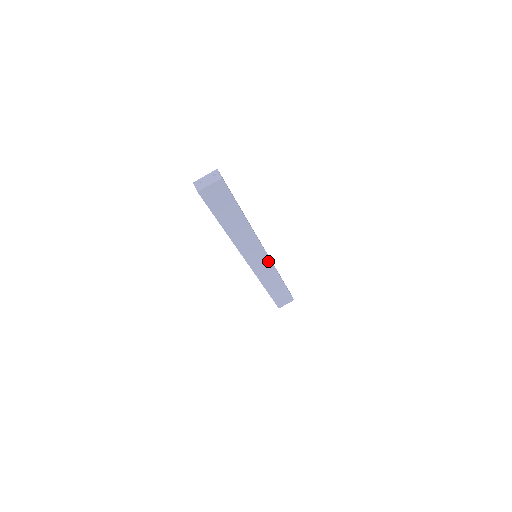
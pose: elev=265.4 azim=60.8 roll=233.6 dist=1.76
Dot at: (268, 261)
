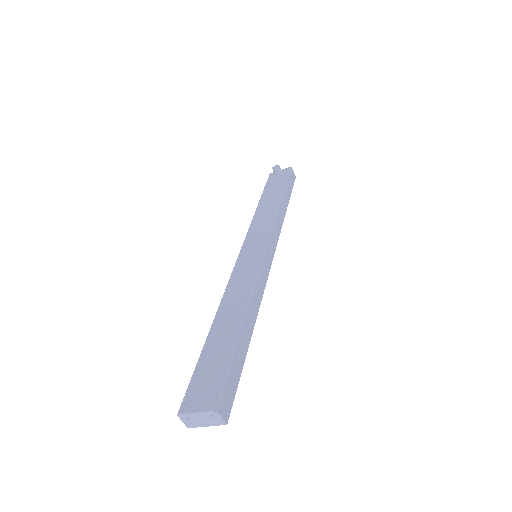
Dot at: occluded
